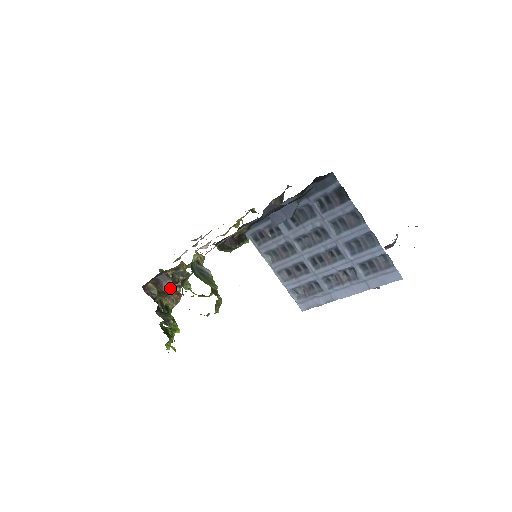
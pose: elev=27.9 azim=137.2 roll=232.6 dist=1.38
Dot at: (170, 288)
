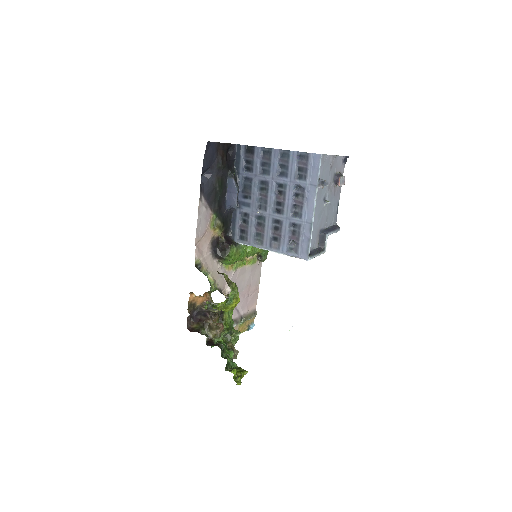
Dot at: (208, 319)
